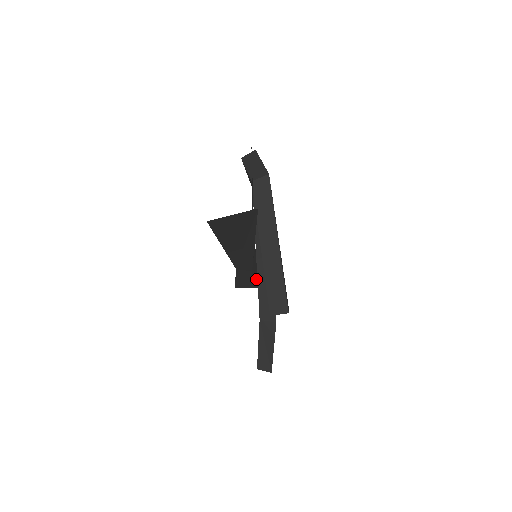
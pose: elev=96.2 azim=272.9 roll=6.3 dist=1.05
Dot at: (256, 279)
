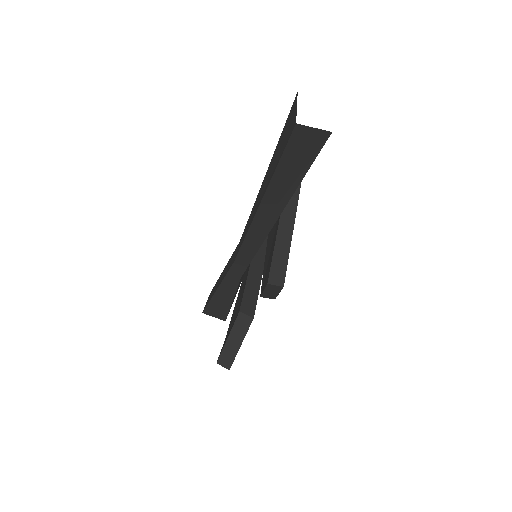
Dot at: (233, 298)
